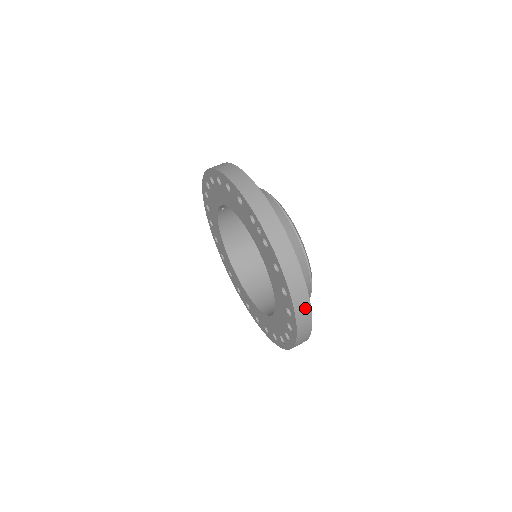
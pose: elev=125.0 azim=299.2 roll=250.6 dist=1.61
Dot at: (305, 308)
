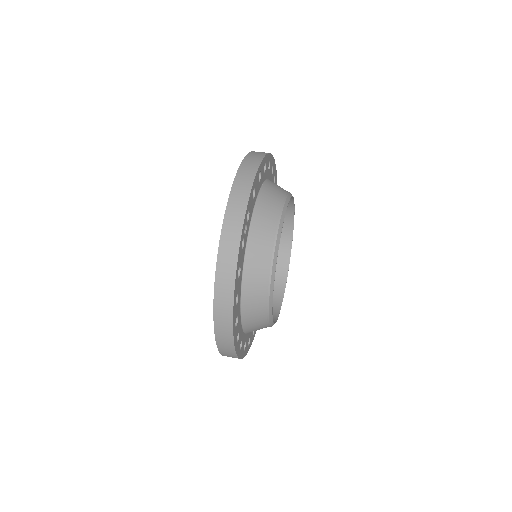
Dot at: (226, 323)
